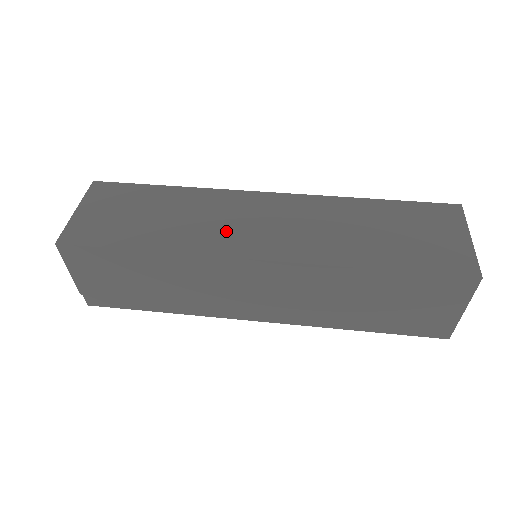
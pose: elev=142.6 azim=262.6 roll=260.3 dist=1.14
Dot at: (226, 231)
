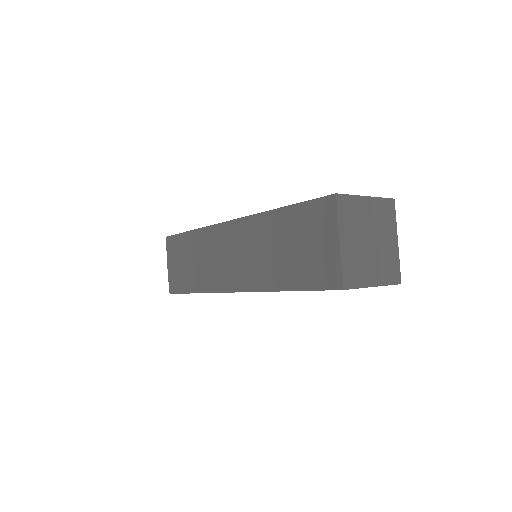
Dot at: occluded
